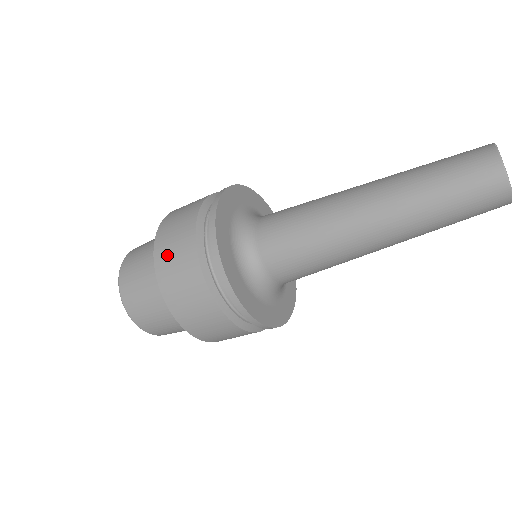
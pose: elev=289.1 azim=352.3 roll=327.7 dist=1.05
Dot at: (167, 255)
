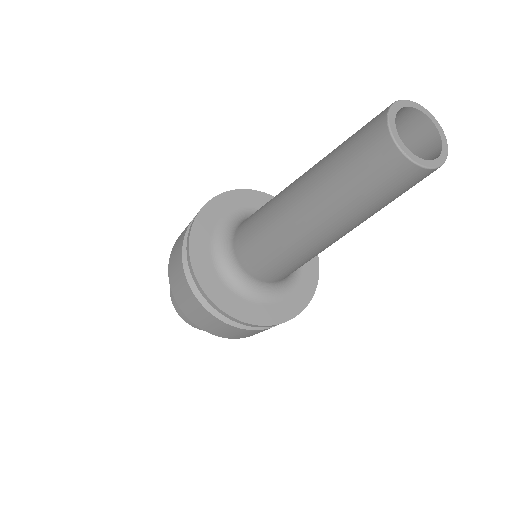
Dot at: (174, 280)
